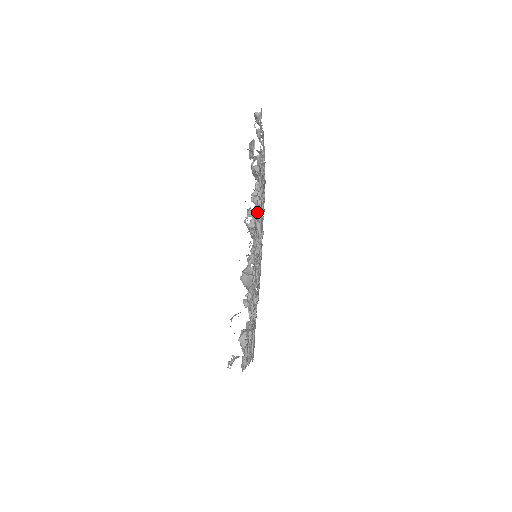
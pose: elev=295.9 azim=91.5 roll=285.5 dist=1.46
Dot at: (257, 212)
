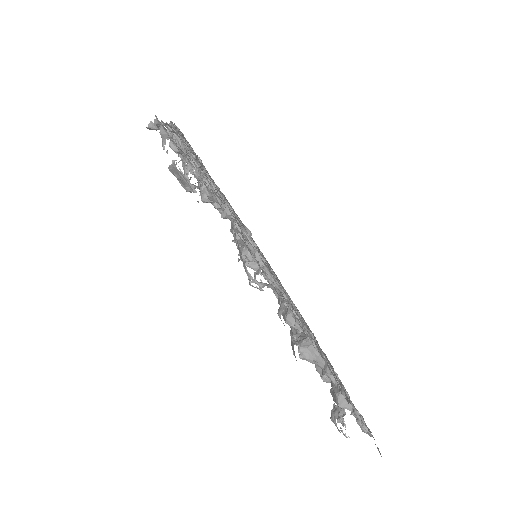
Dot at: occluded
